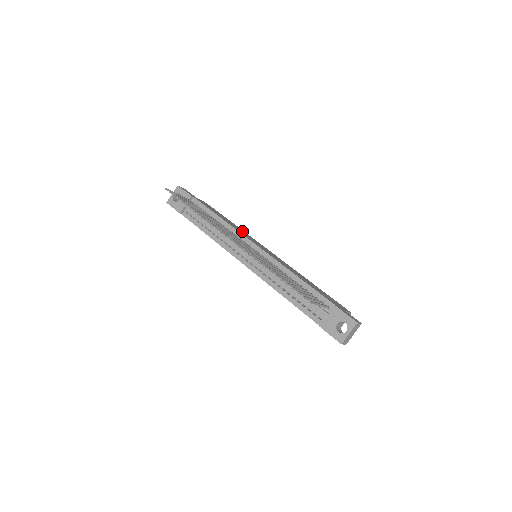
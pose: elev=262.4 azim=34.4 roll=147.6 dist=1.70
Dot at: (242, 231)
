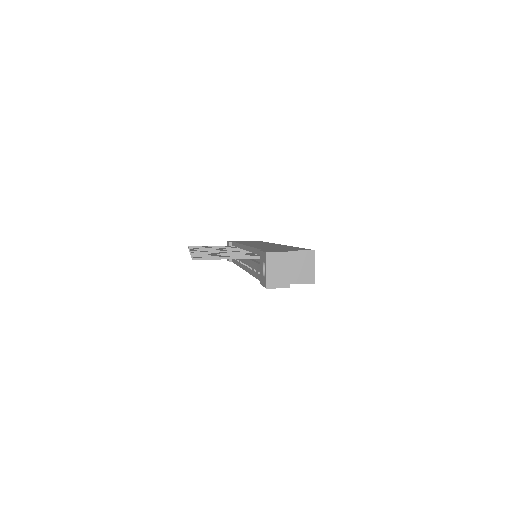
Dot at: occluded
